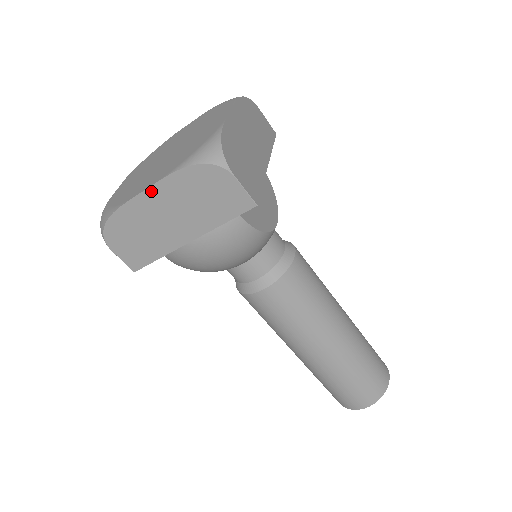
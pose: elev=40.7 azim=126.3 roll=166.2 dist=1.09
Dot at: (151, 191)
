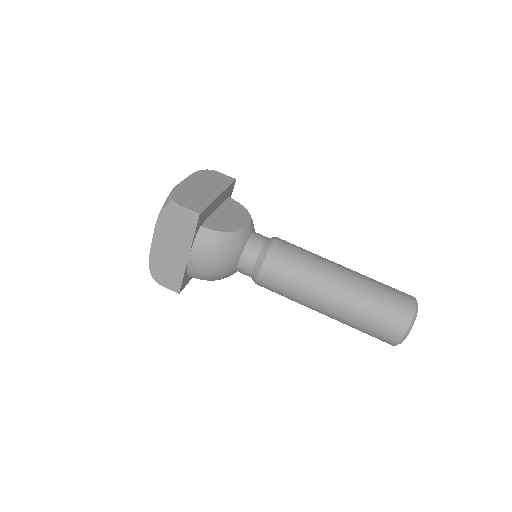
Dot at: (155, 238)
